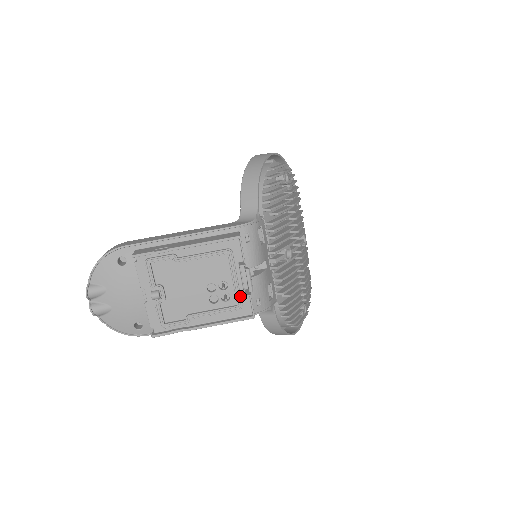
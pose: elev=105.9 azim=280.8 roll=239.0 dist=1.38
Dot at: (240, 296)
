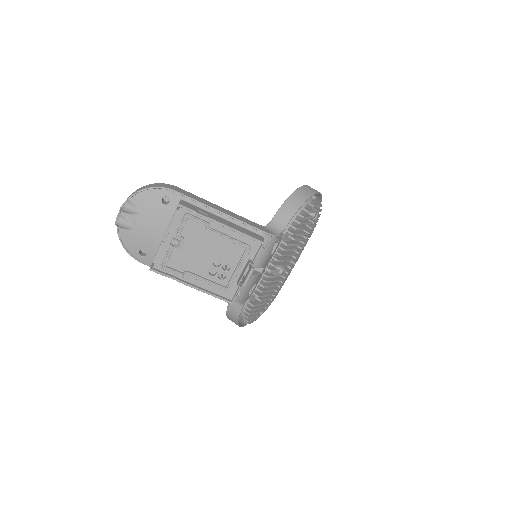
Dot at: (233, 282)
